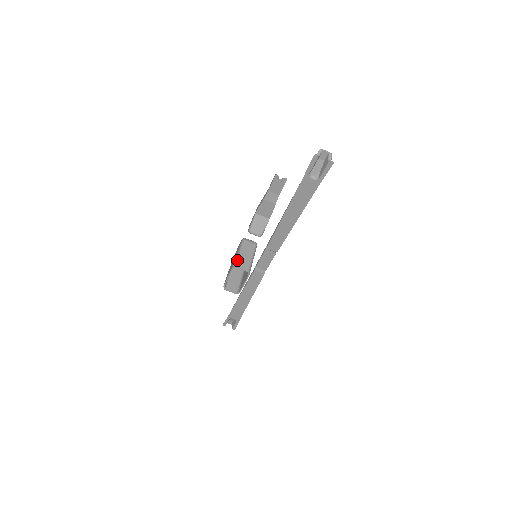
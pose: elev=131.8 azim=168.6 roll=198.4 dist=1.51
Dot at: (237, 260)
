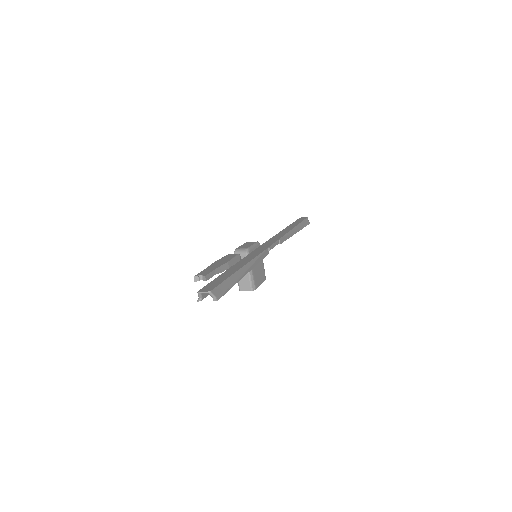
Dot at: (238, 284)
